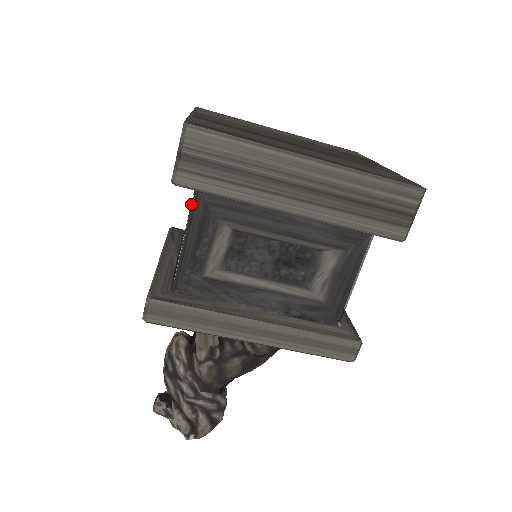
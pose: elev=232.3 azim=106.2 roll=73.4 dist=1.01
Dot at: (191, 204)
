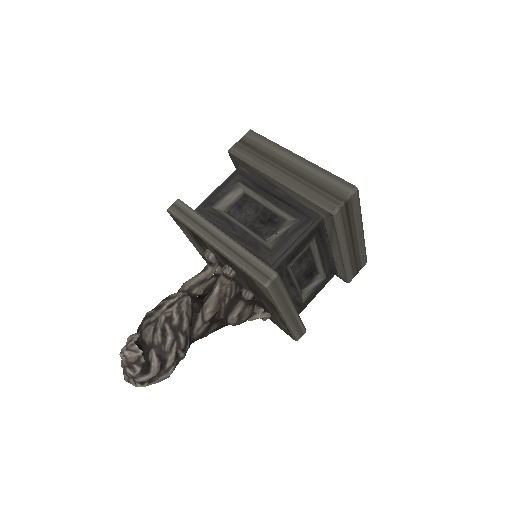
Dot at: (224, 196)
